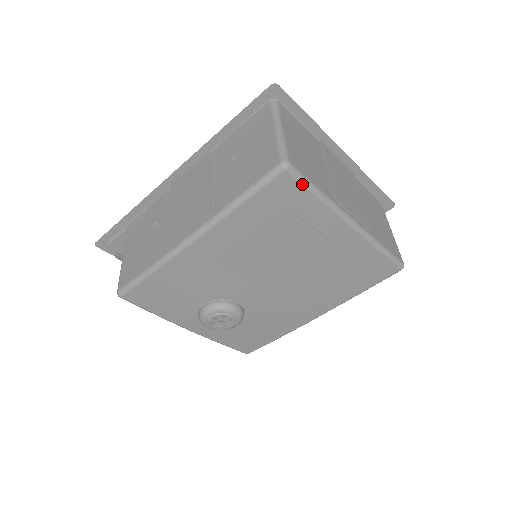
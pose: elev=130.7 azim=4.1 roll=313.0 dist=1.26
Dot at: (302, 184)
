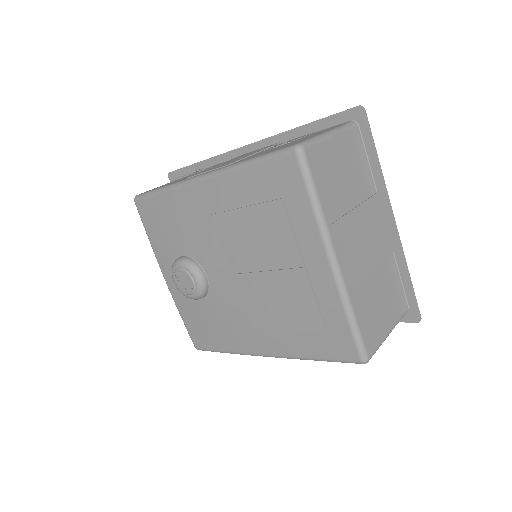
Dot at: (304, 178)
